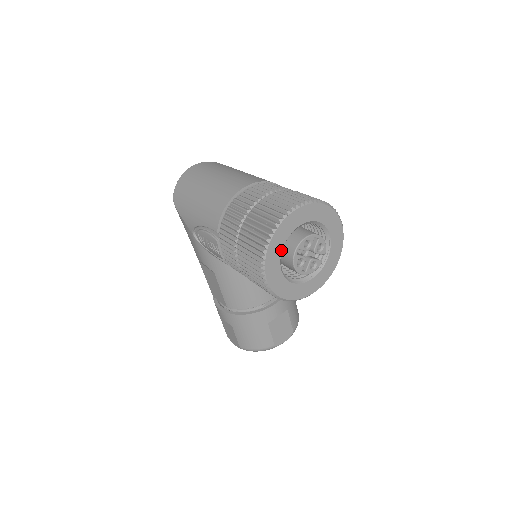
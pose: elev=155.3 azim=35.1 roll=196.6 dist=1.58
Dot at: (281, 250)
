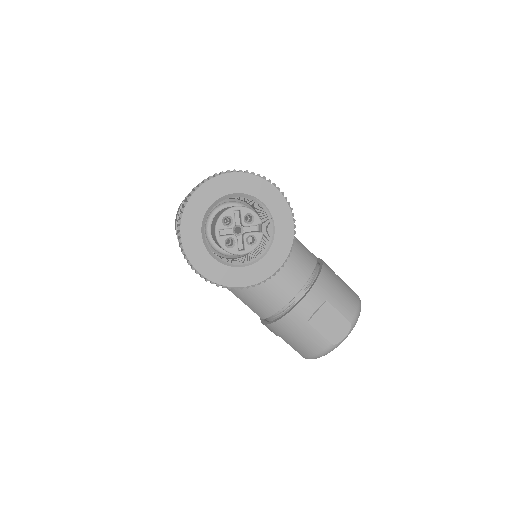
Dot at: (201, 238)
